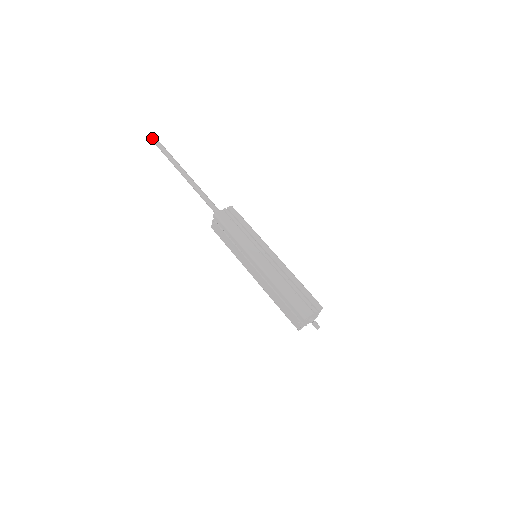
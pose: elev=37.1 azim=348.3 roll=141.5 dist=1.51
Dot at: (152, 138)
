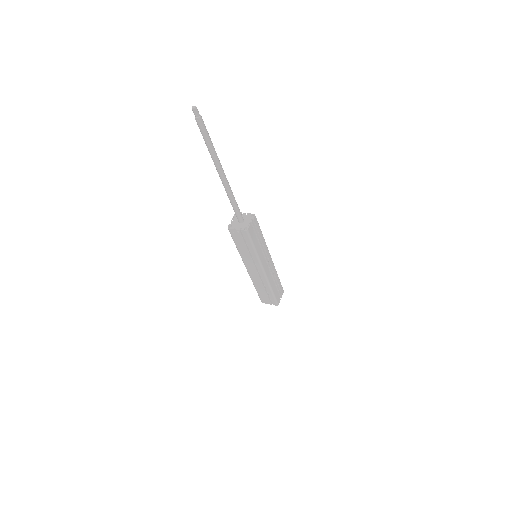
Dot at: (195, 110)
